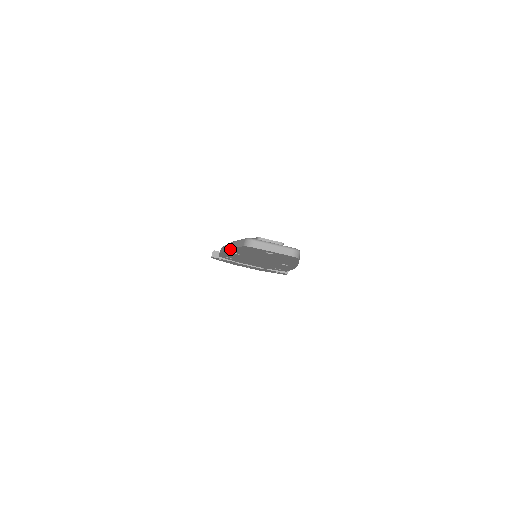
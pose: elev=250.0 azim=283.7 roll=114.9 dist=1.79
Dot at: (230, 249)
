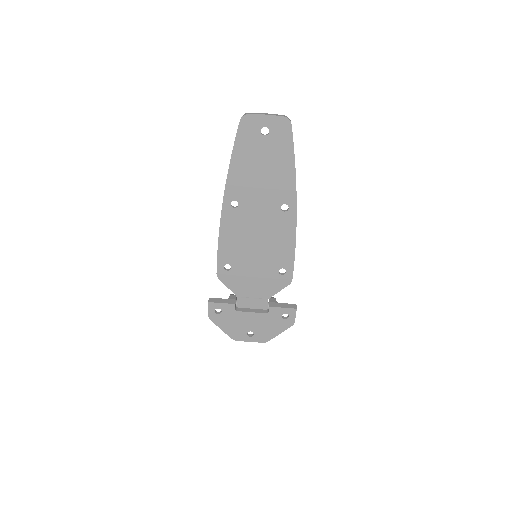
Dot at: (228, 175)
